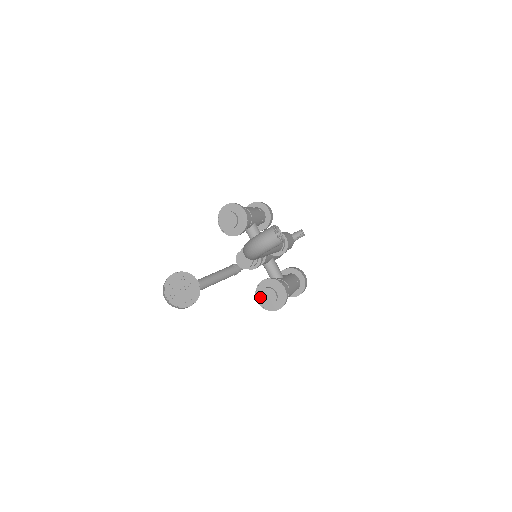
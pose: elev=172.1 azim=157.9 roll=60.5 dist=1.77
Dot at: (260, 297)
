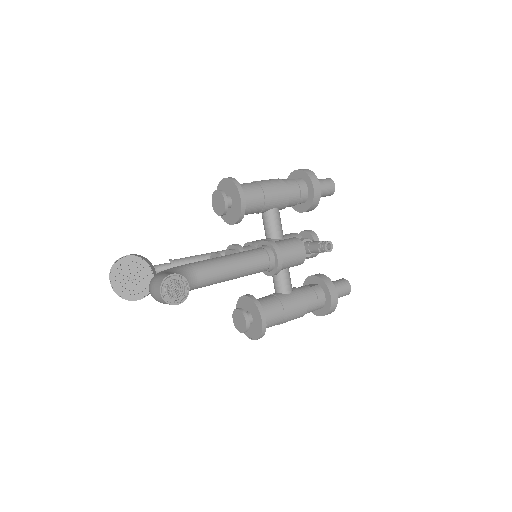
Dot at: (233, 316)
